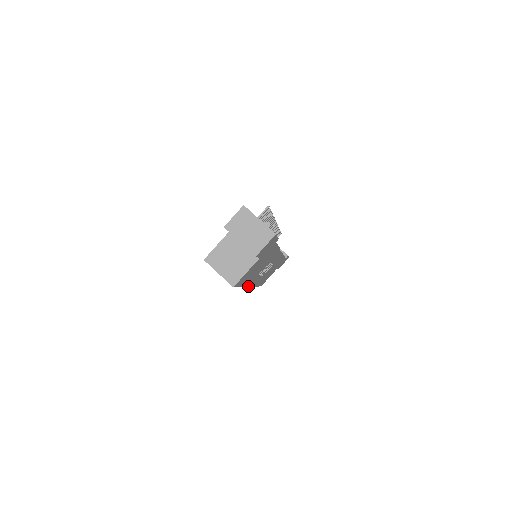
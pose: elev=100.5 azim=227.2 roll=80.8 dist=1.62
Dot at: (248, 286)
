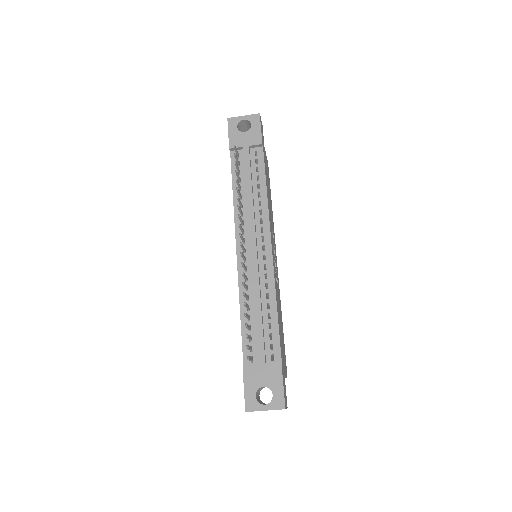
Dot at: (278, 281)
